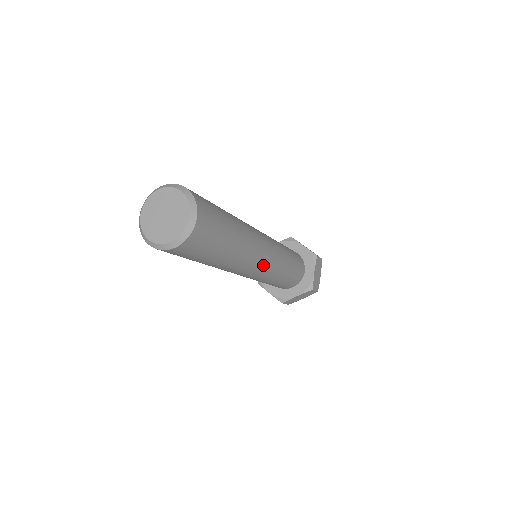
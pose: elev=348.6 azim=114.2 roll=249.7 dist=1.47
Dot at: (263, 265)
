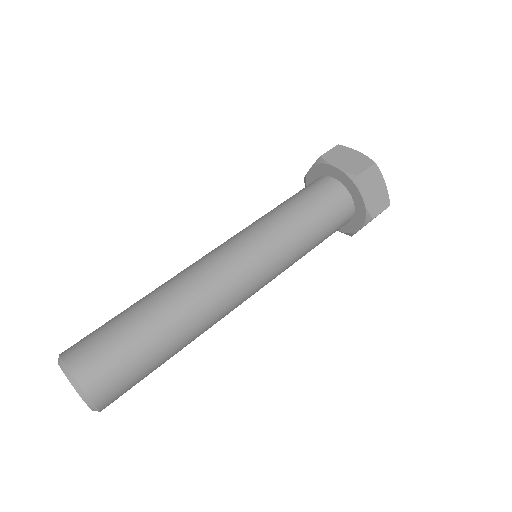
Dot at: (250, 290)
